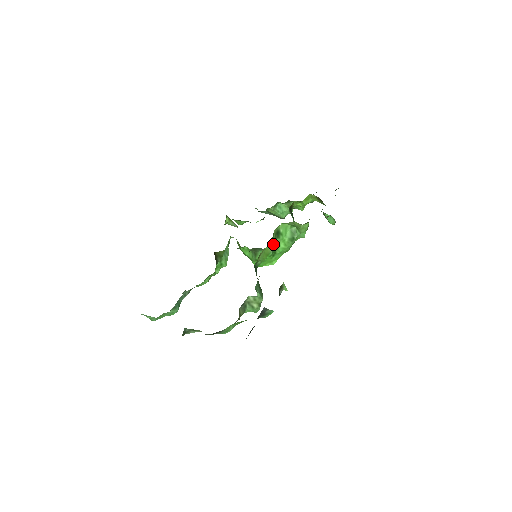
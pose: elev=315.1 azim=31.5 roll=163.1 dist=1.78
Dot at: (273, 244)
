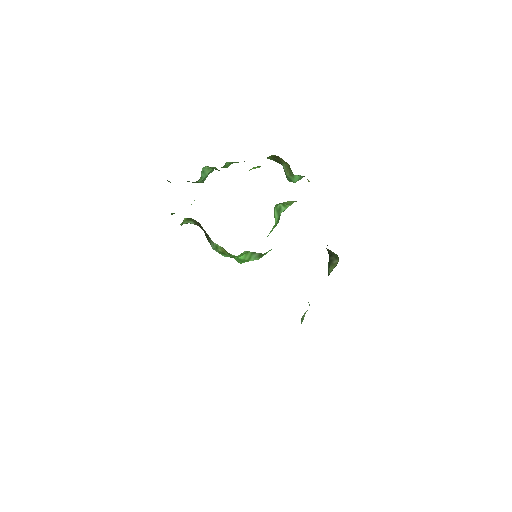
Dot at: occluded
